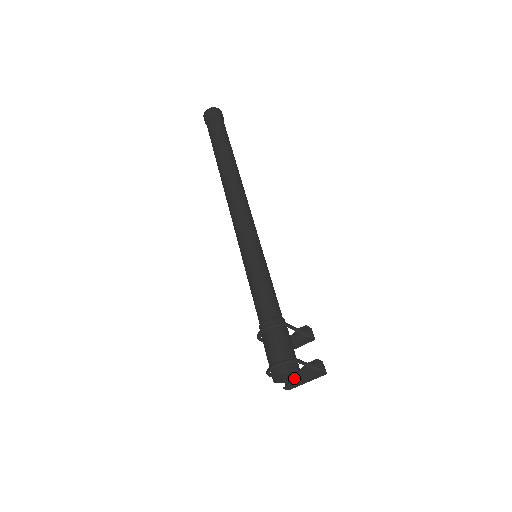
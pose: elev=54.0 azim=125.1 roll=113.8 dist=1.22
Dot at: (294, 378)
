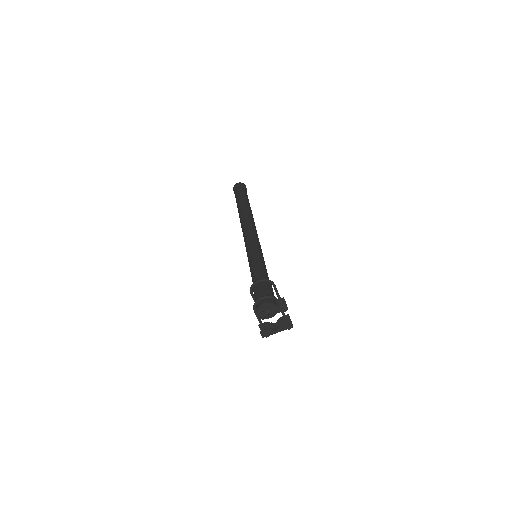
Dot at: (272, 316)
